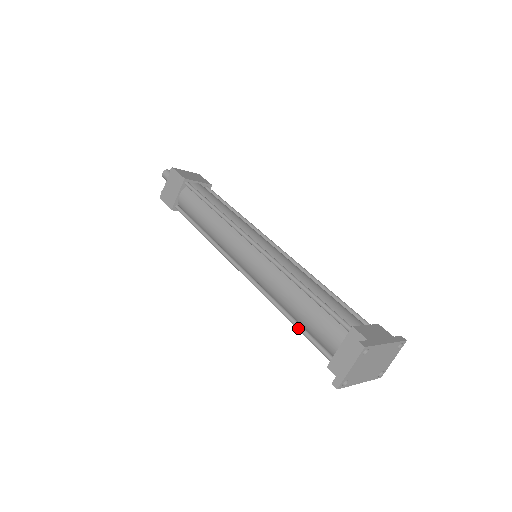
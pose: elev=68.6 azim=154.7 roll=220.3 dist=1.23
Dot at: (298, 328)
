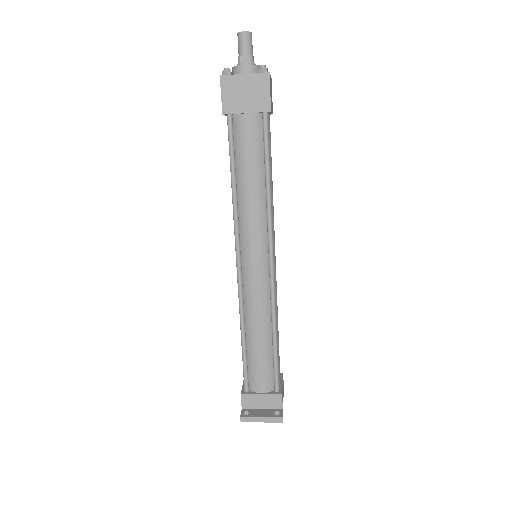
Dot at: (244, 354)
